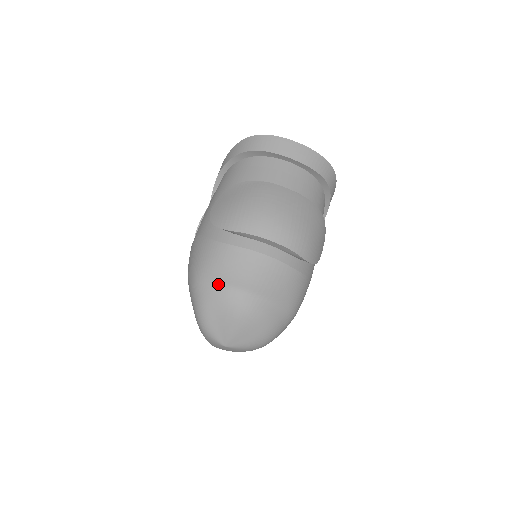
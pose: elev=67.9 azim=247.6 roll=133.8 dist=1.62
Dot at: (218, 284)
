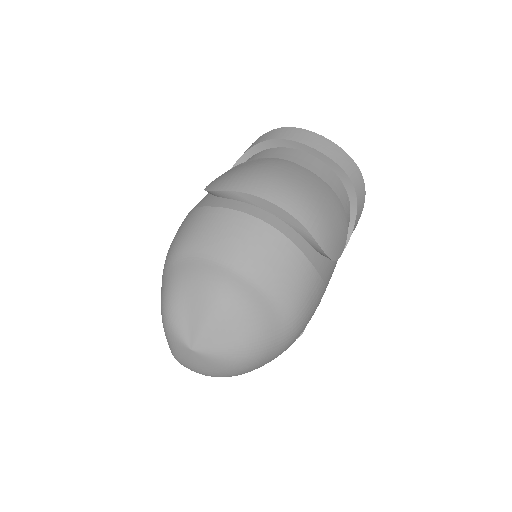
Dot at: (197, 256)
